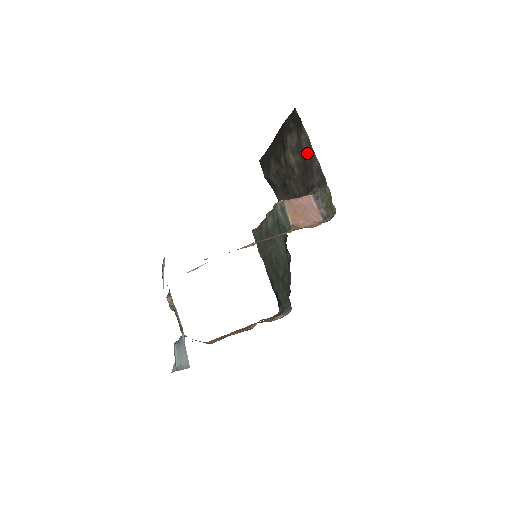
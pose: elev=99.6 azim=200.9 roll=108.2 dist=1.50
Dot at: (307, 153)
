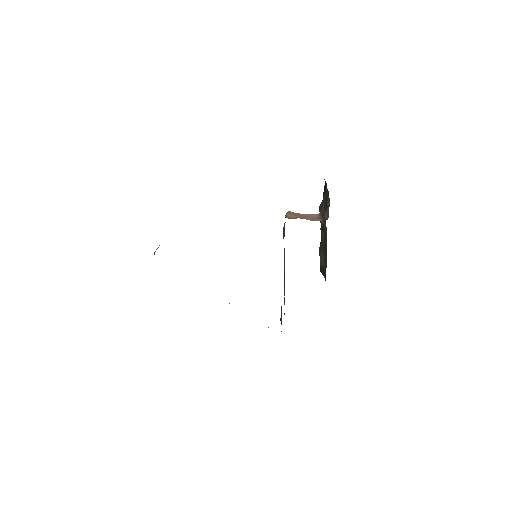
Dot at: occluded
